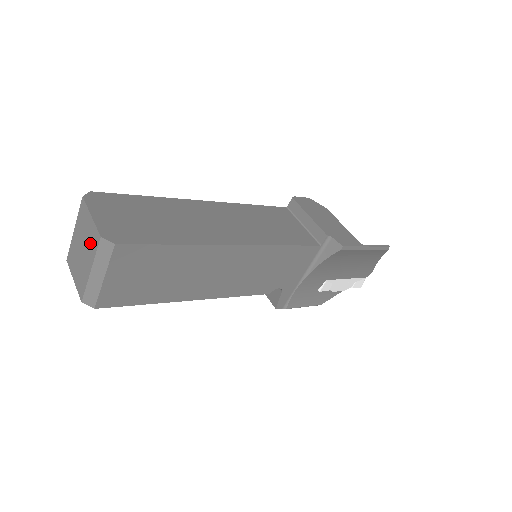
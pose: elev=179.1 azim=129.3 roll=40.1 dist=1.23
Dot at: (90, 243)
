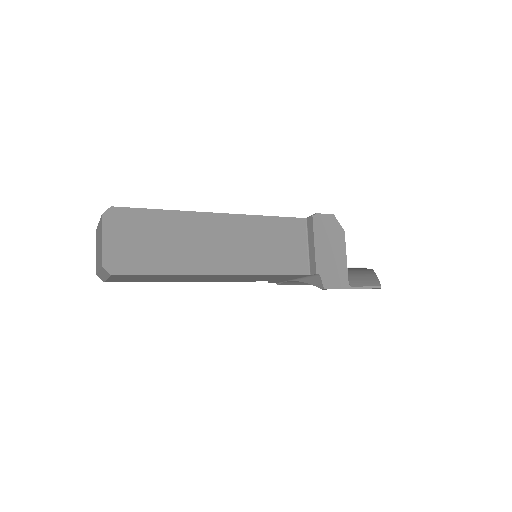
Dot at: (100, 255)
